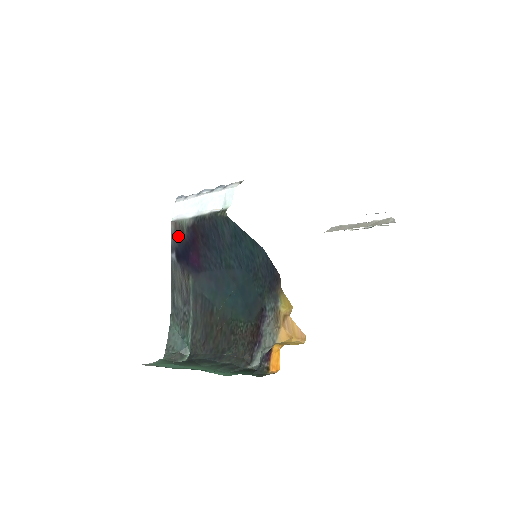
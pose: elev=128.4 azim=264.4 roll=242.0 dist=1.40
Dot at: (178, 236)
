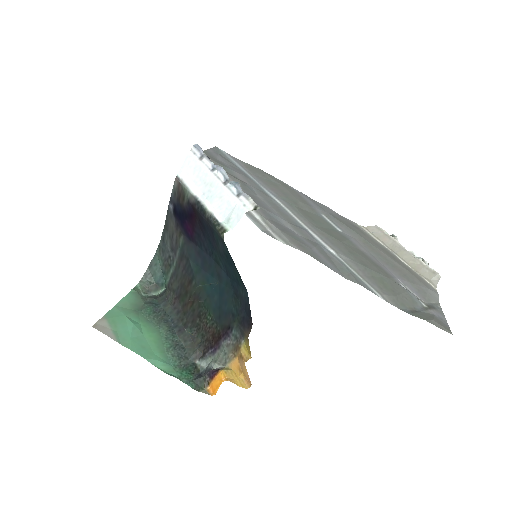
Dot at: (178, 197)
